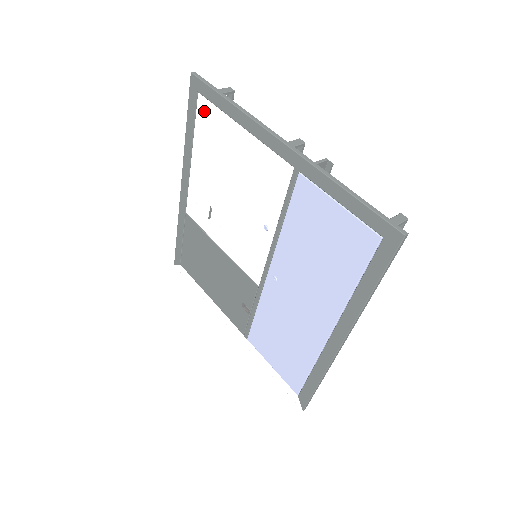
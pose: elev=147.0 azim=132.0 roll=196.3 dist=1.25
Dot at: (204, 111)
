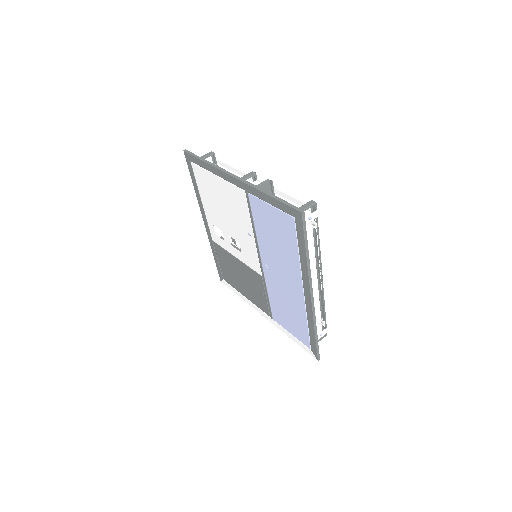
Dot at: (197, 171)
